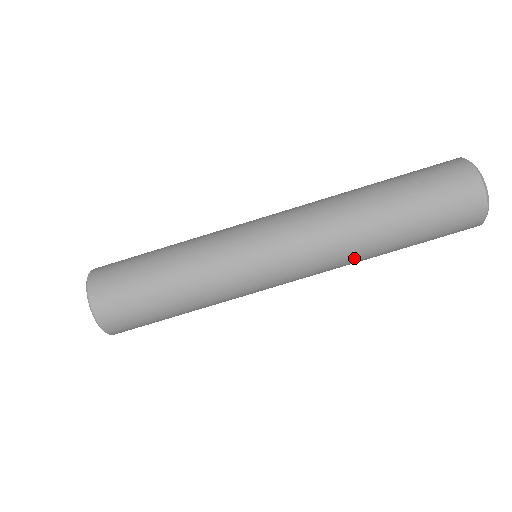
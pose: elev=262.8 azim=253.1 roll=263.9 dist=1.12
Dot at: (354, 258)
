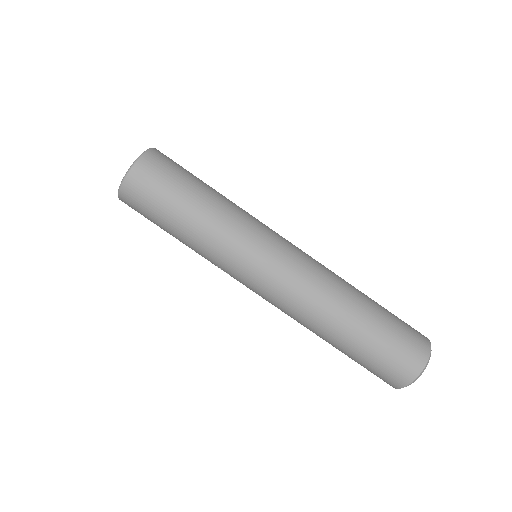
Dot at: (312, 321)
